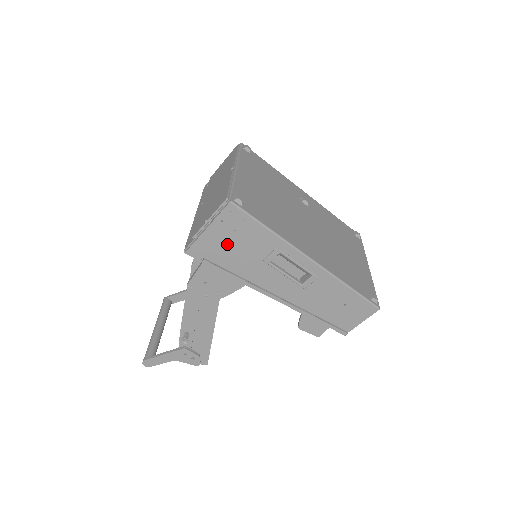
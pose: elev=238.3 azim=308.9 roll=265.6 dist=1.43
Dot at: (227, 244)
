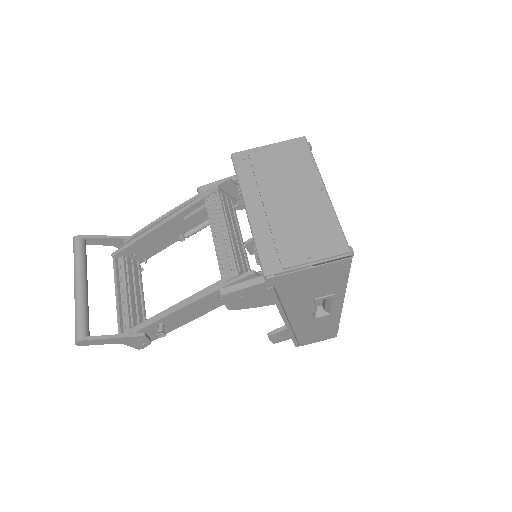
Dot at: (307, 282)
